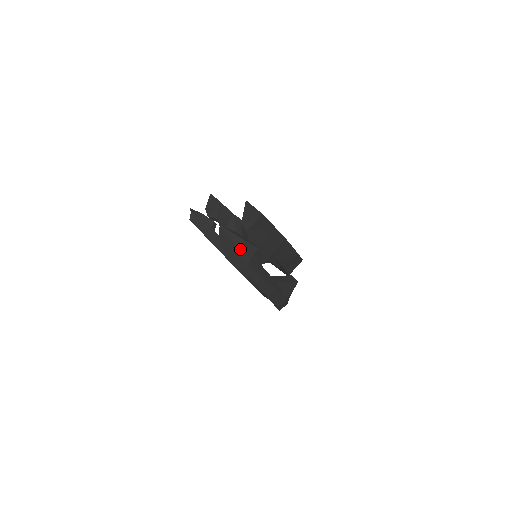
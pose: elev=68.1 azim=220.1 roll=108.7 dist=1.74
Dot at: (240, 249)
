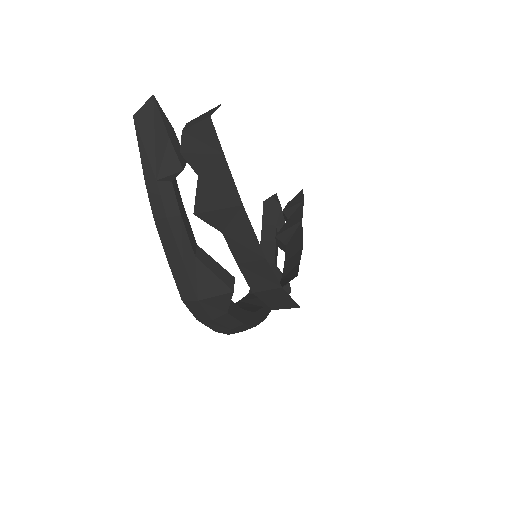
Dot at: (158, 149)
